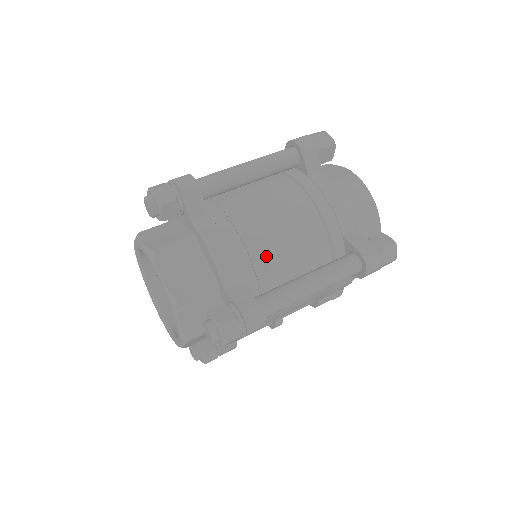
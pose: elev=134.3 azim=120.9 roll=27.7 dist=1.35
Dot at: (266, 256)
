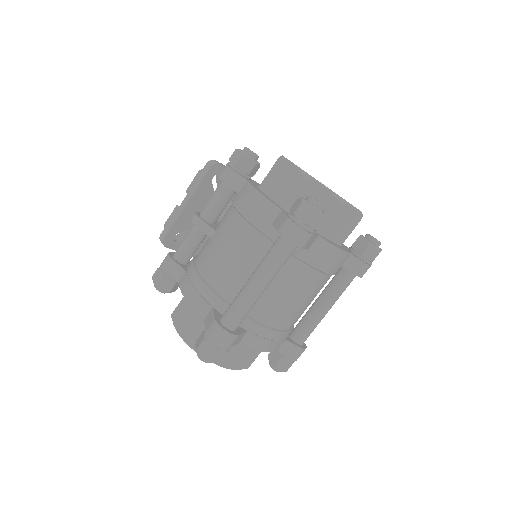
Dot at: (295, 320)
